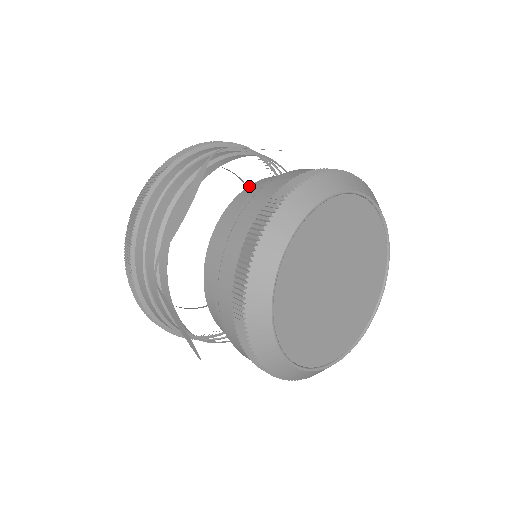
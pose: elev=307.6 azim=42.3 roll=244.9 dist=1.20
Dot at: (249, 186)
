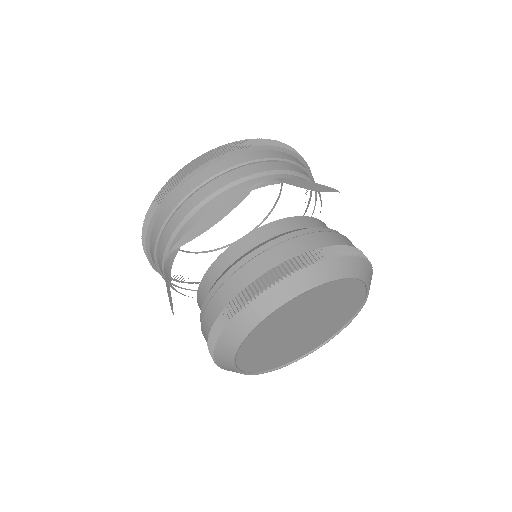
Dot at: (277, 221)
